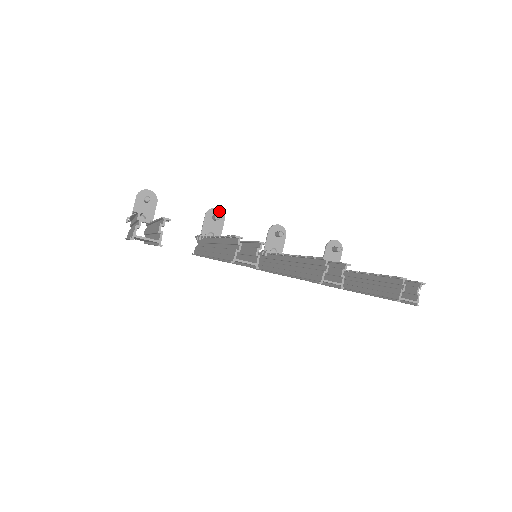
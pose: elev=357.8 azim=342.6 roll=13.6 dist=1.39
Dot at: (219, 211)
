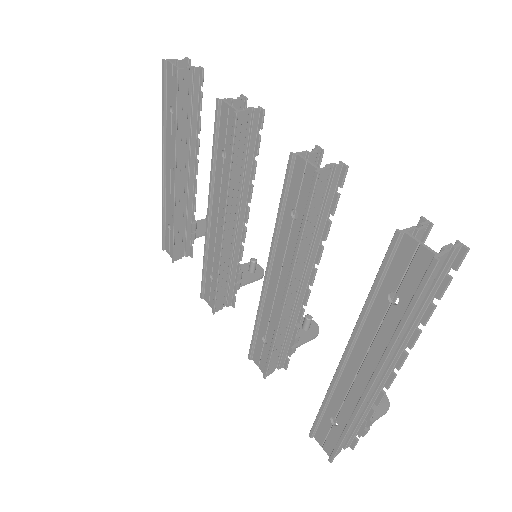
Dot at: (261, 270)
